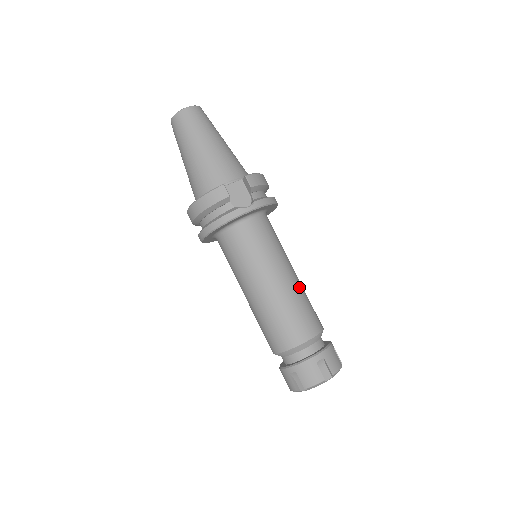
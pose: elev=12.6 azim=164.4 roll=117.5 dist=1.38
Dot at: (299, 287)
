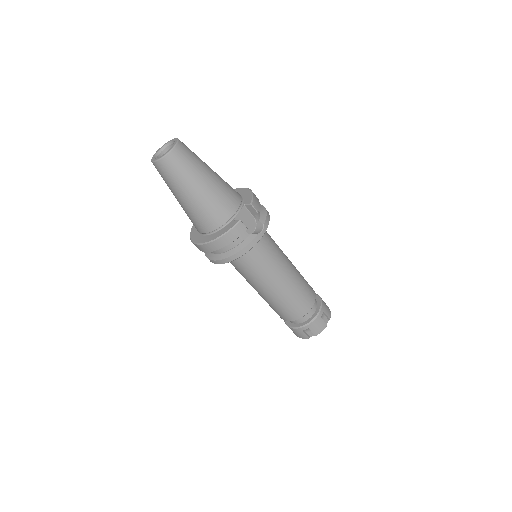
Dot at: (296, 269)
